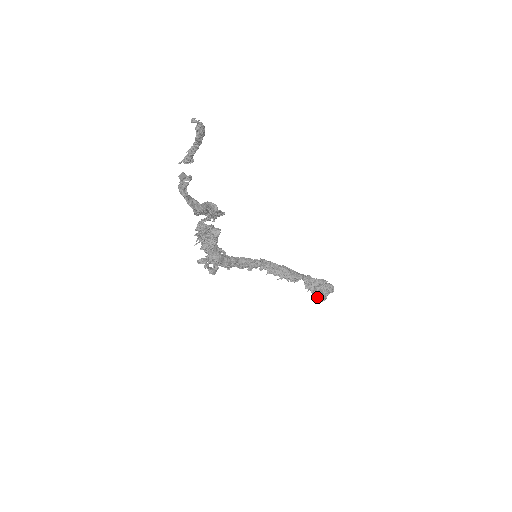
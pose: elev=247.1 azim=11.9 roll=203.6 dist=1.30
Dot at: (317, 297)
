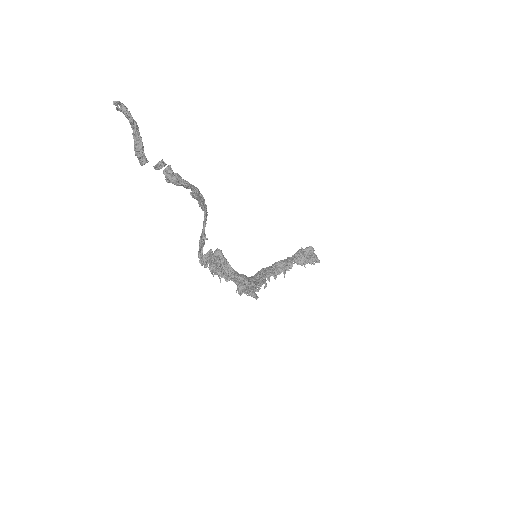
Dot at: occluded
